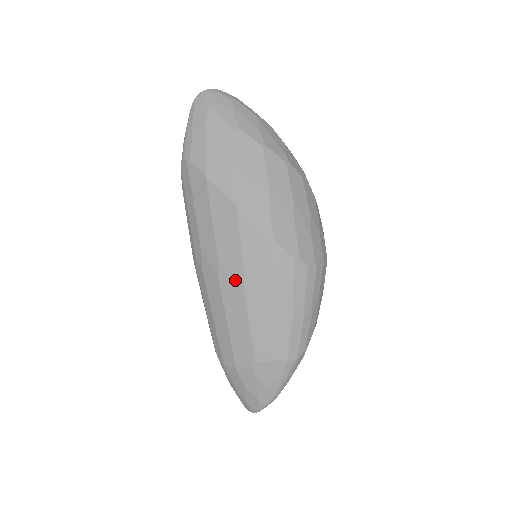
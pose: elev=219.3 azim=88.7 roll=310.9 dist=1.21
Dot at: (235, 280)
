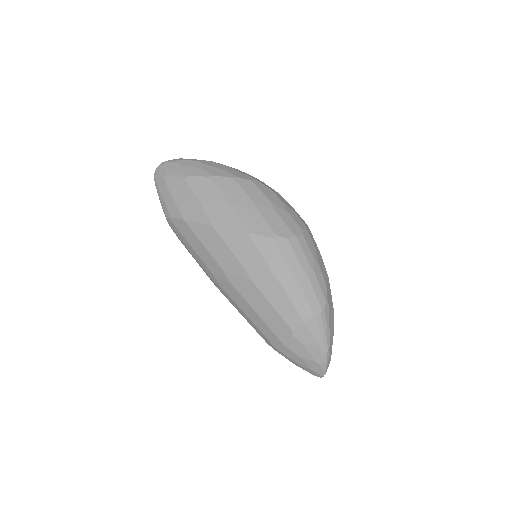
Dot at: (242, 278)
